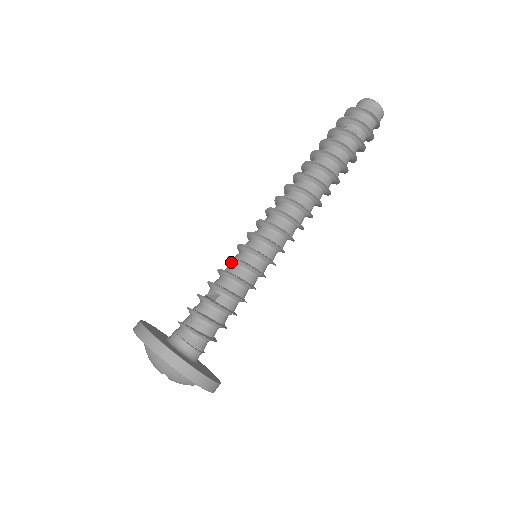
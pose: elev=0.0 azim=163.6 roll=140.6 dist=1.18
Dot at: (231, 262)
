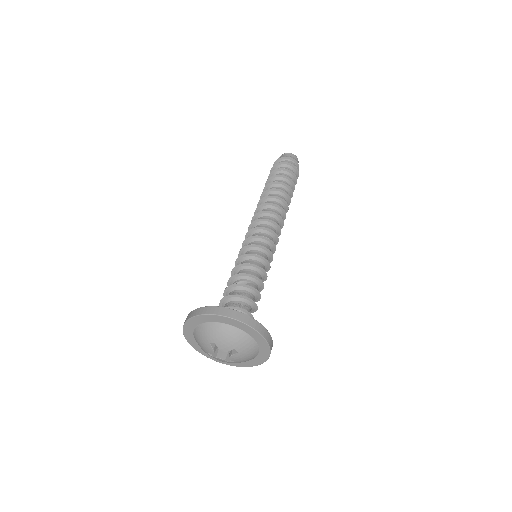
Dot at: (245, 259)
